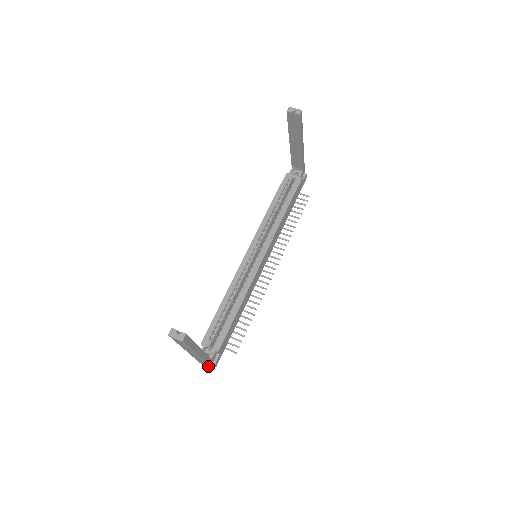
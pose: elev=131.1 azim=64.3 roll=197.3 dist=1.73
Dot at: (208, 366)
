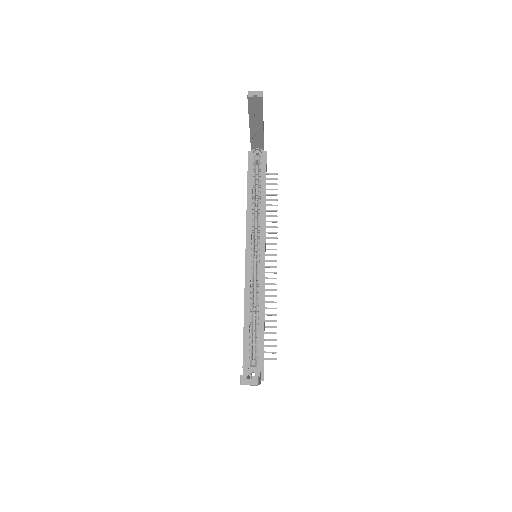
Dot at: occluded
